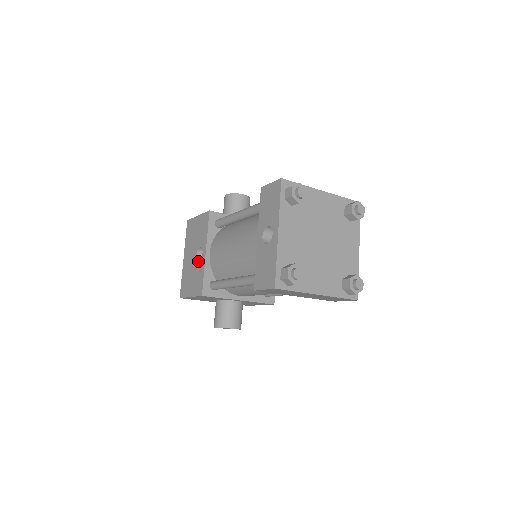
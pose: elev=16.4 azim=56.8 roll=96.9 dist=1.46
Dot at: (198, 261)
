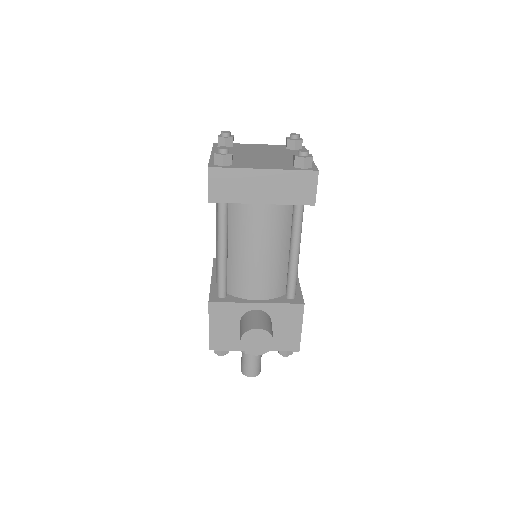
Dot at: occluded
